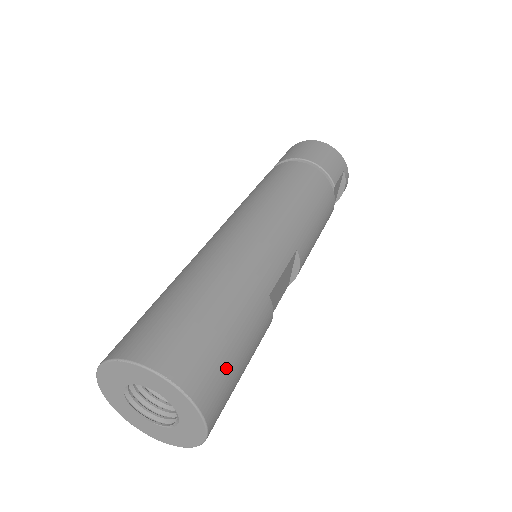
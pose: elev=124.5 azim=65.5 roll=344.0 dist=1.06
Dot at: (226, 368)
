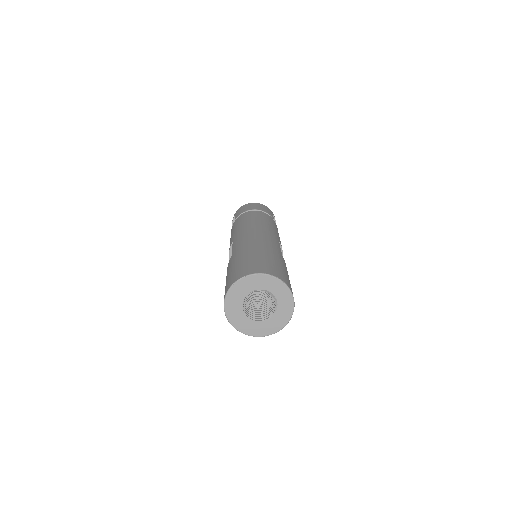
Dot at: (287, 277)
